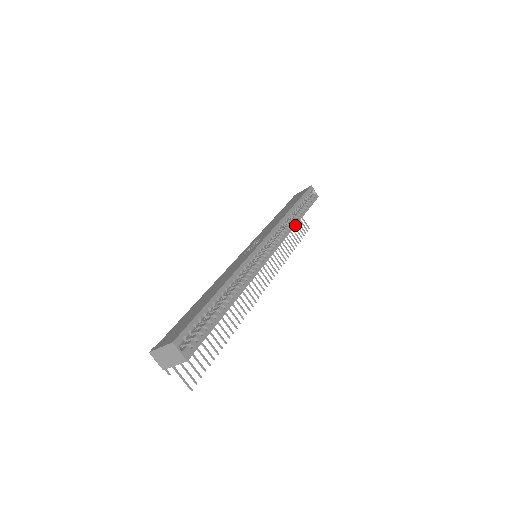
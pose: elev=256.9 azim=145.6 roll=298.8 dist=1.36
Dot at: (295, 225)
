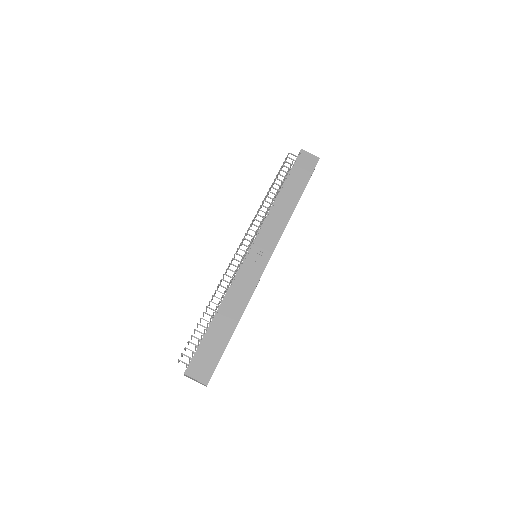
Dot at: occluded
